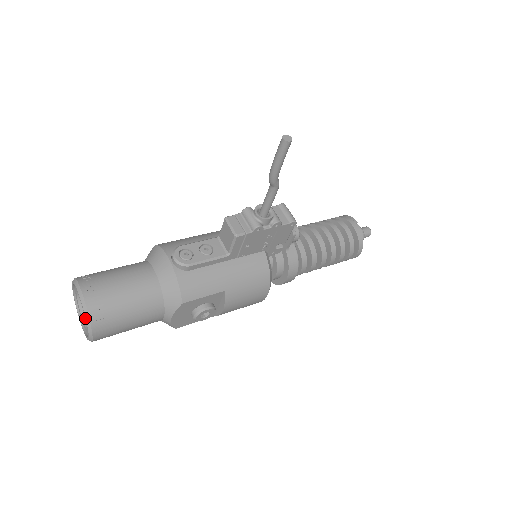
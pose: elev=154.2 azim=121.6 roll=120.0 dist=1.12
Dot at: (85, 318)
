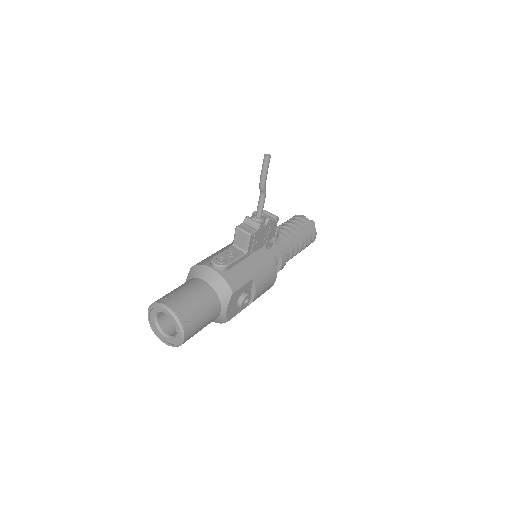
Dot at: (176, 323)
